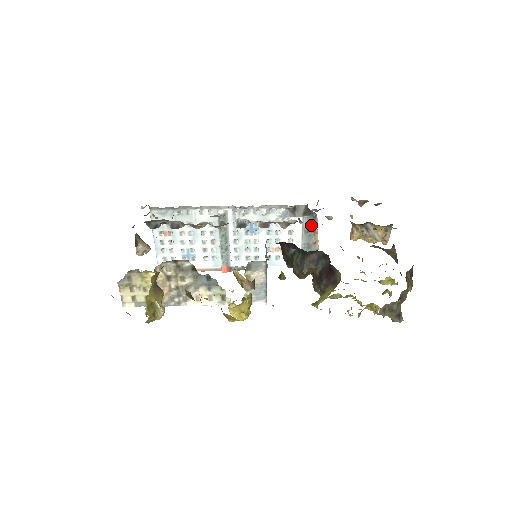
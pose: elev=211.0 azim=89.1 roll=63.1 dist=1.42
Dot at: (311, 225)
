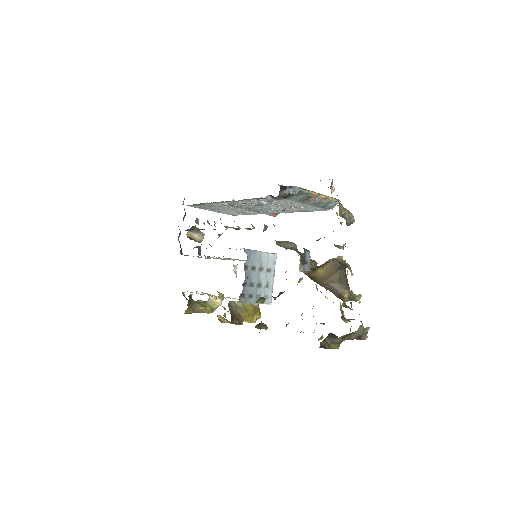
Dot at: (302, 197)
